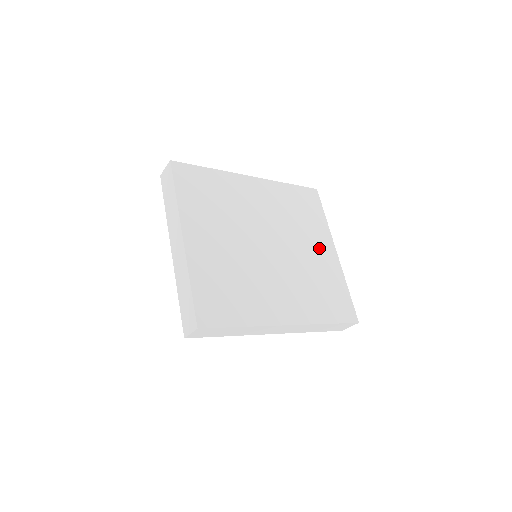
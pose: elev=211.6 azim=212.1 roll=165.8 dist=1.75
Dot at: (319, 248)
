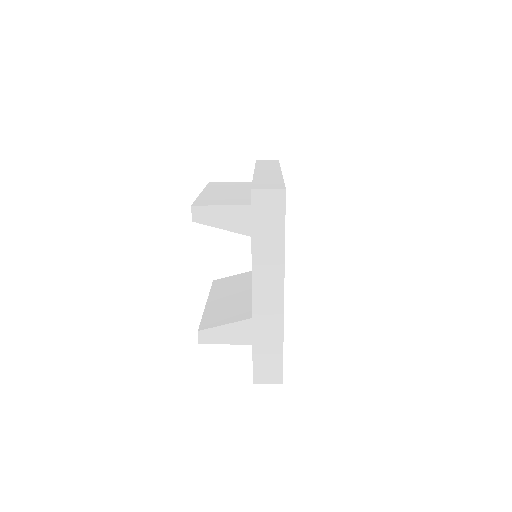
Dot at: occluded
